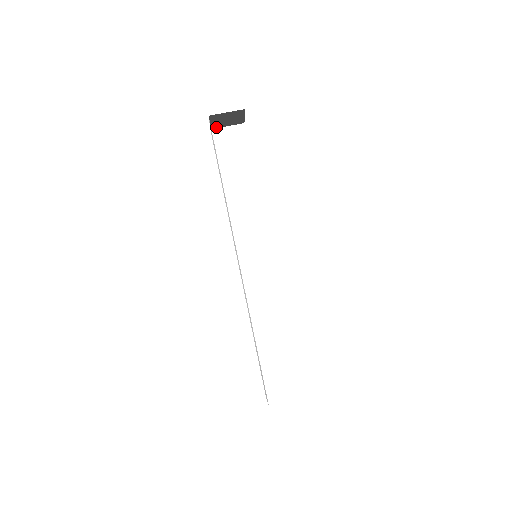
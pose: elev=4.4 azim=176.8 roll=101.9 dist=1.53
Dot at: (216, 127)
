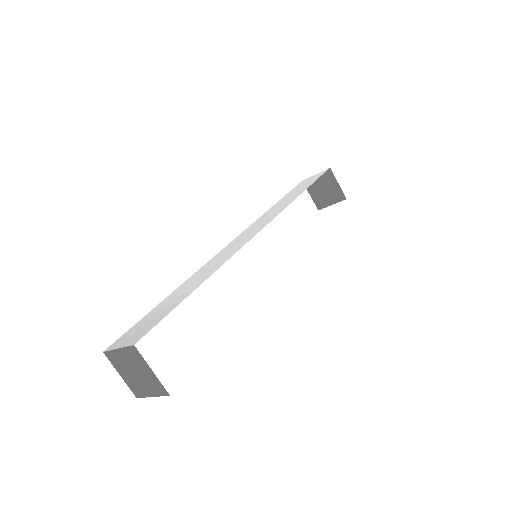
Dot at: occluded
